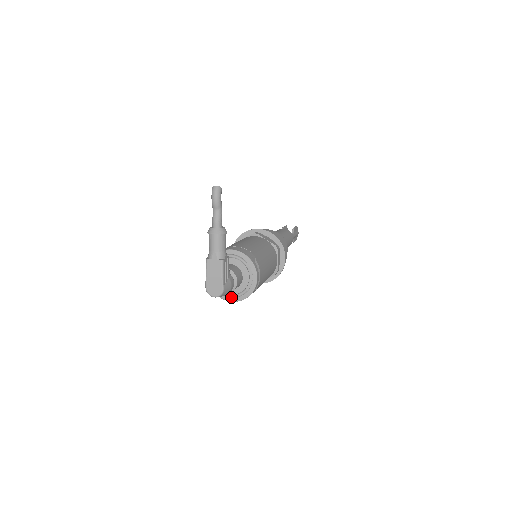
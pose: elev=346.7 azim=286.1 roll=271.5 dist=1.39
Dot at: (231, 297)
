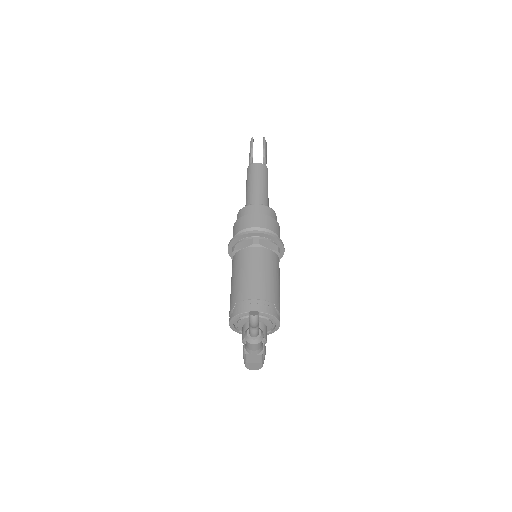
Dot at: occluded
